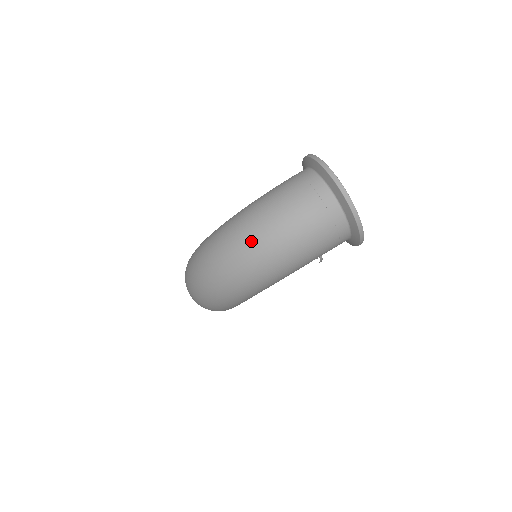
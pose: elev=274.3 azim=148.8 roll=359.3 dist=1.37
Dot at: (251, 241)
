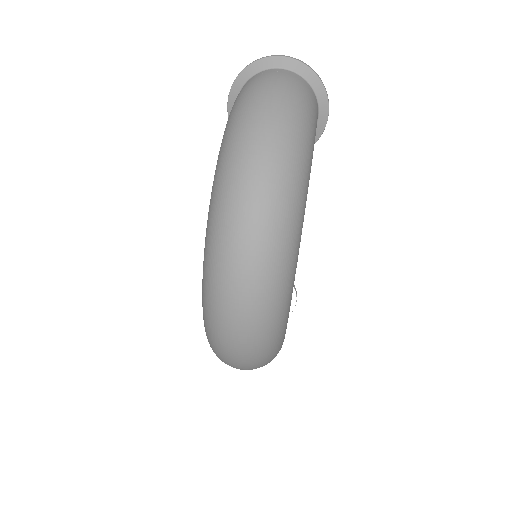
Dot at: (263, 113)
